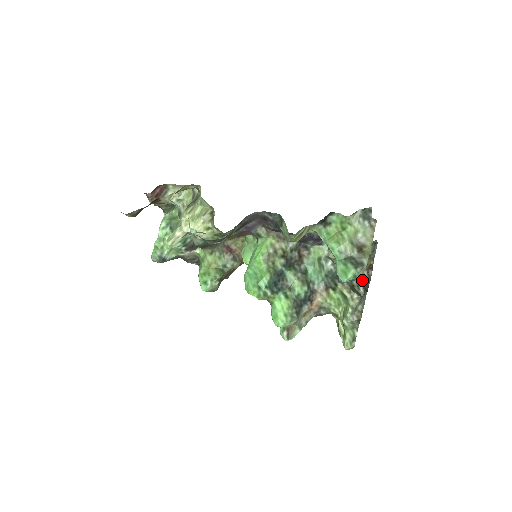
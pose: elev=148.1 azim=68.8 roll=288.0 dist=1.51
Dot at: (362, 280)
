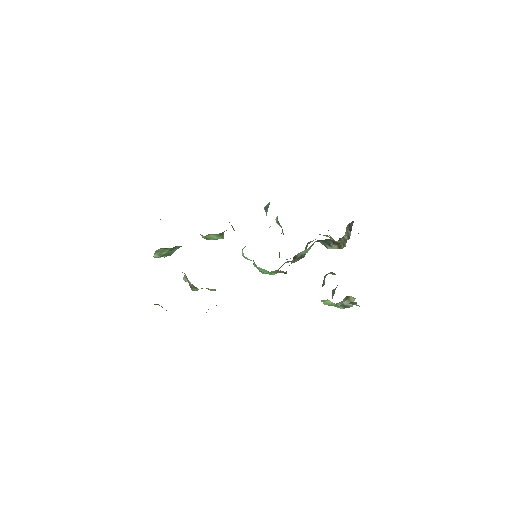
Dot at: occluded
